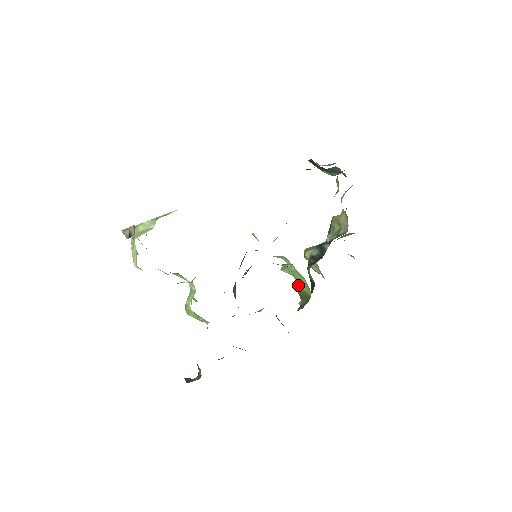
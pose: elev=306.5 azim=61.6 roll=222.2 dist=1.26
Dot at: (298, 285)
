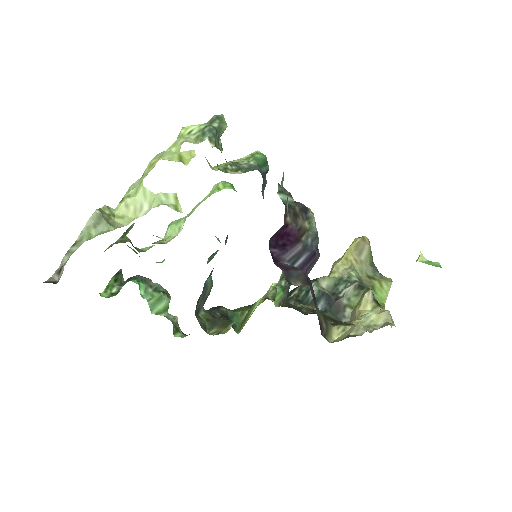
Dot at: (255, 306)
